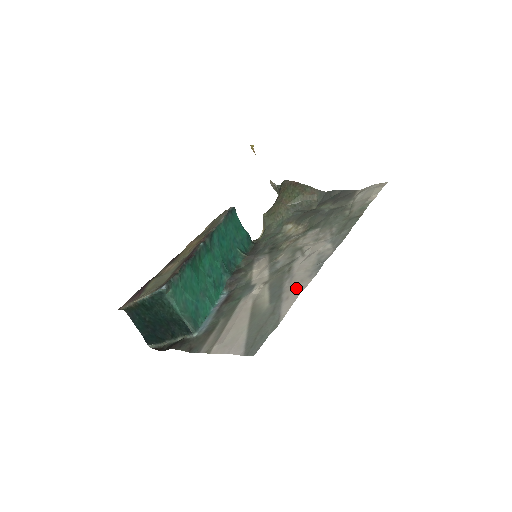
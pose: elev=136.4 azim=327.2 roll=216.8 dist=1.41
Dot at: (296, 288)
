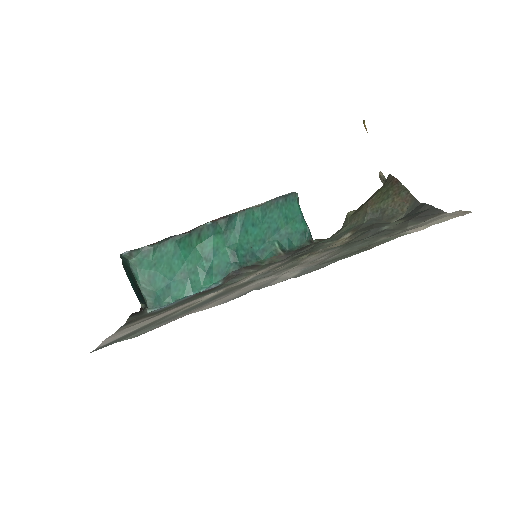
Dot at: (202, 307)
